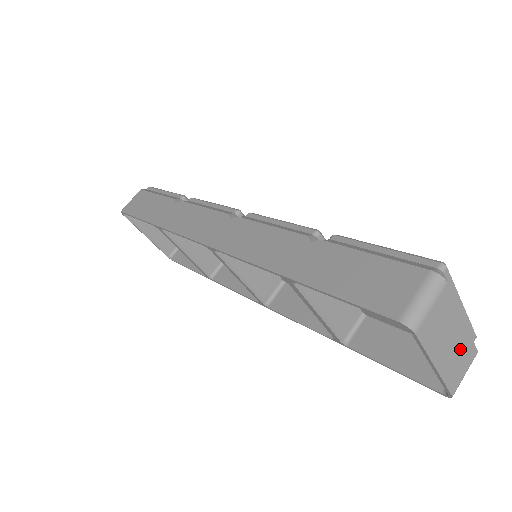
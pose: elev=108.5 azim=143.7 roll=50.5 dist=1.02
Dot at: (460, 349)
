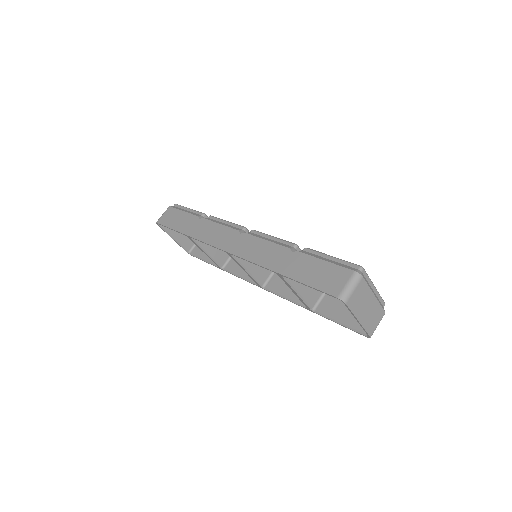
Dot at: (373, 311)
